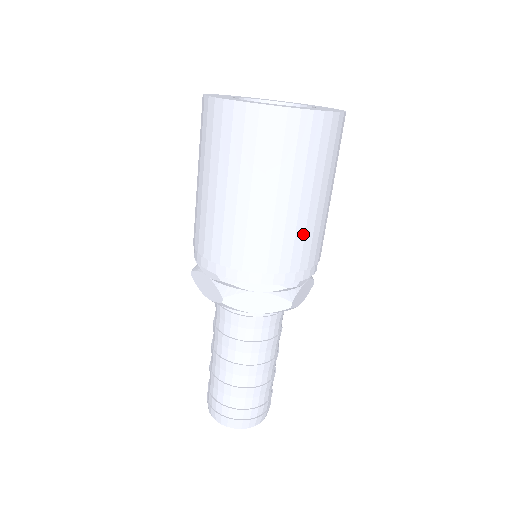
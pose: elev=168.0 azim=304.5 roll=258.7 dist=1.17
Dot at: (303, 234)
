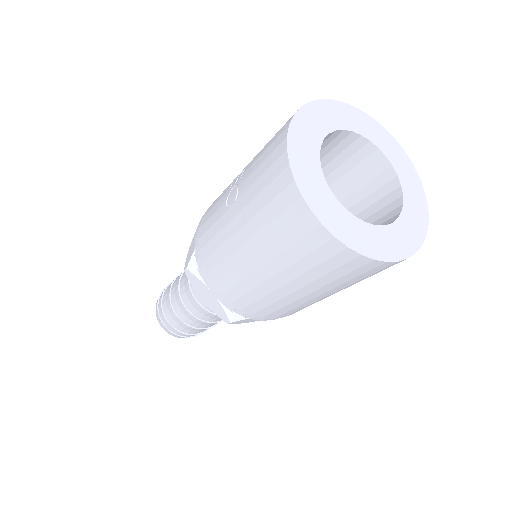
Dot at: occluded
